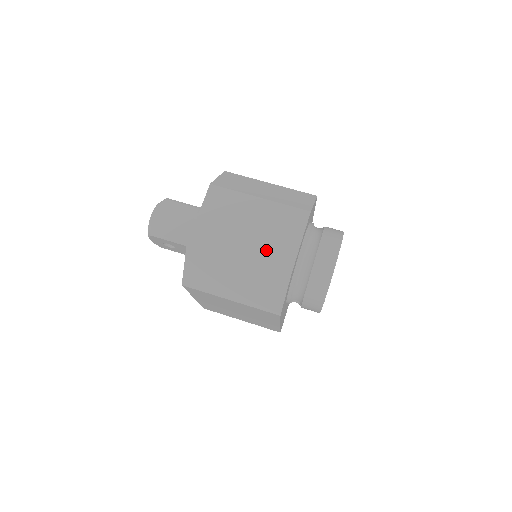
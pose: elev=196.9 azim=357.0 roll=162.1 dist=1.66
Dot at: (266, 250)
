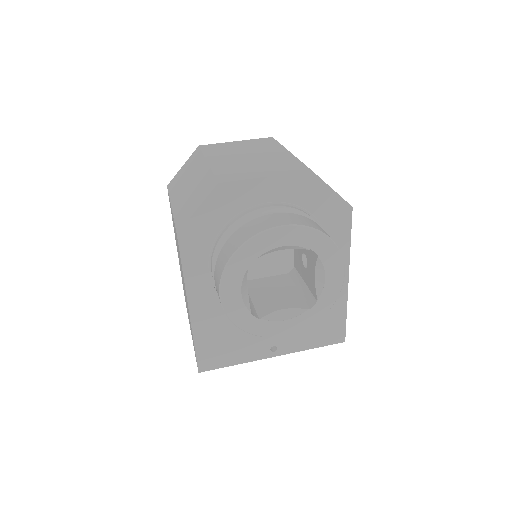
Dot at: (235, 167)
